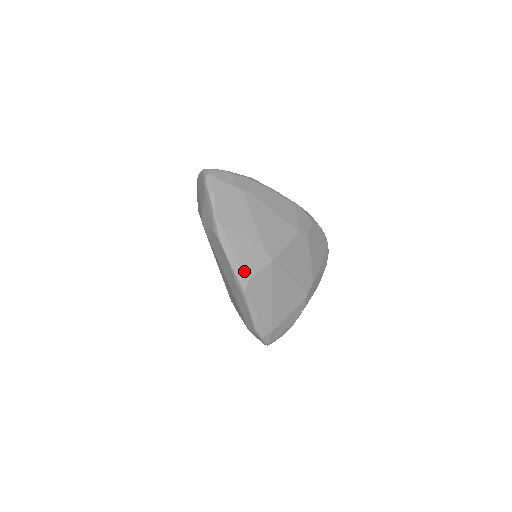
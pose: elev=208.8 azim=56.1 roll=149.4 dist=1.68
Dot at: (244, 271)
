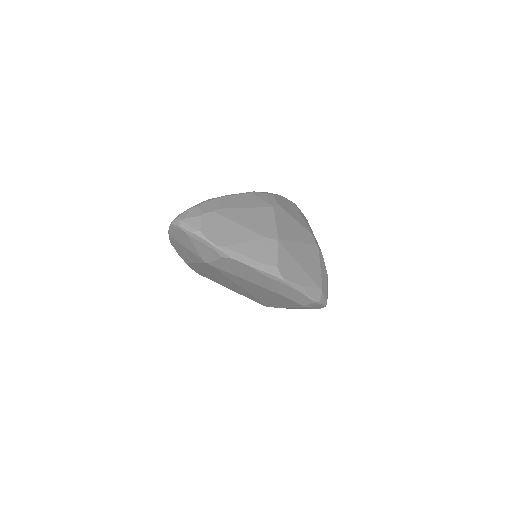
Dot at: (268, 264)
